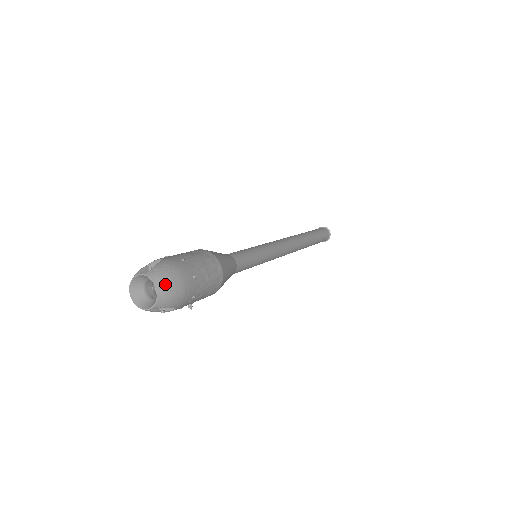
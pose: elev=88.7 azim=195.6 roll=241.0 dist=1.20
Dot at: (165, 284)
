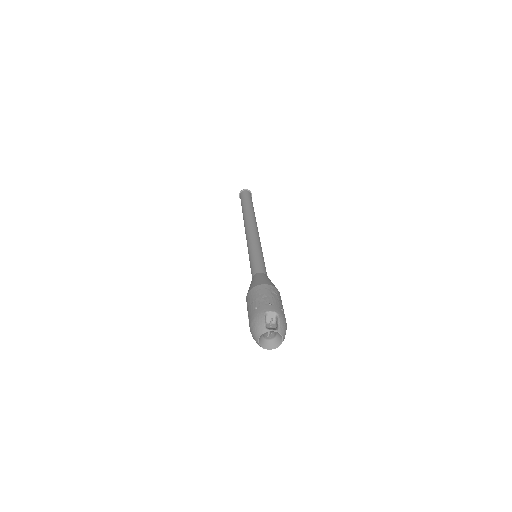
Dot at: occluded
